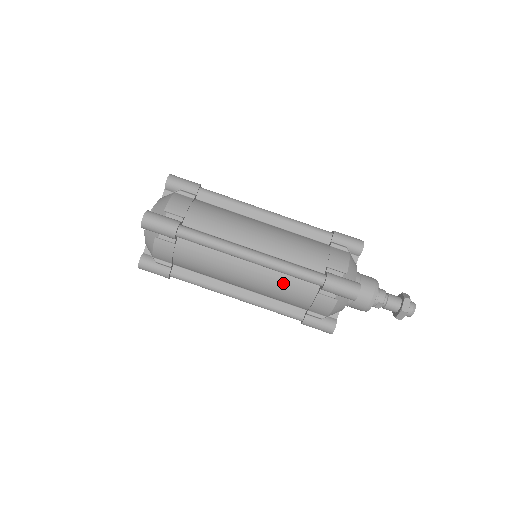
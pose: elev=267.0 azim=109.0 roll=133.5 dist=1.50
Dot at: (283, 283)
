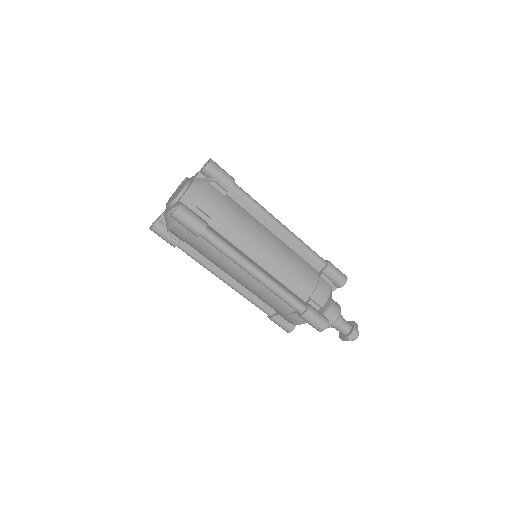
Dot at: (270, 296)
